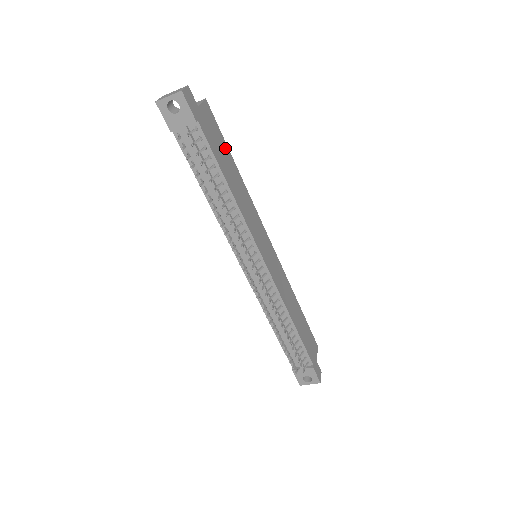
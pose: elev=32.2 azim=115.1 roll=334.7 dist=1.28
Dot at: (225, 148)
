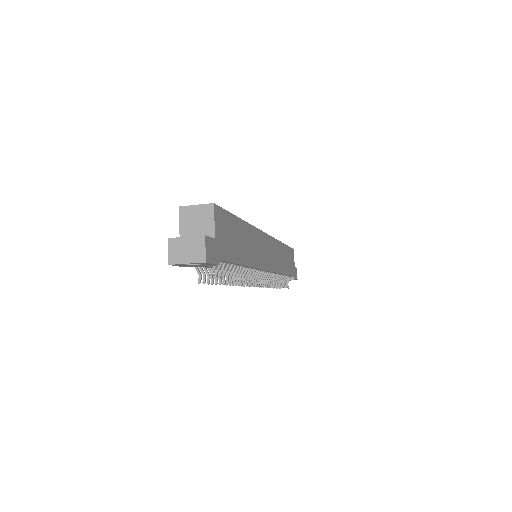
Dot at: (234, 224)
